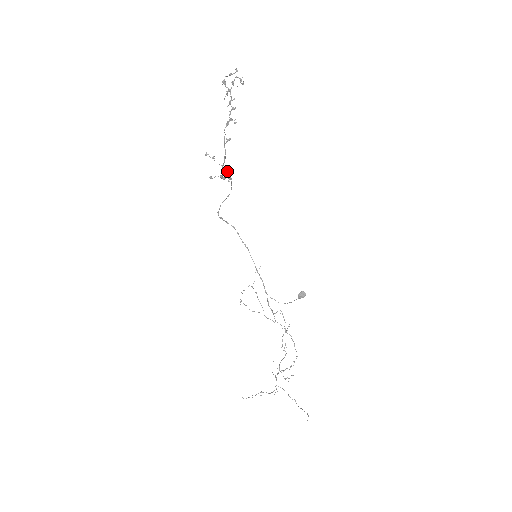
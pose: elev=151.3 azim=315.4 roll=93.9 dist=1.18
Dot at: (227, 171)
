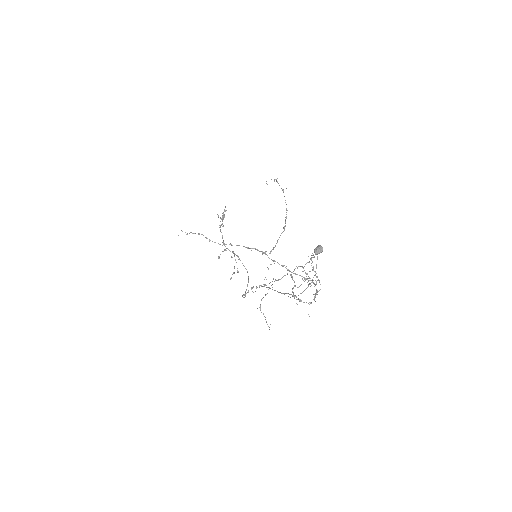
Dot at: (233, 252)
